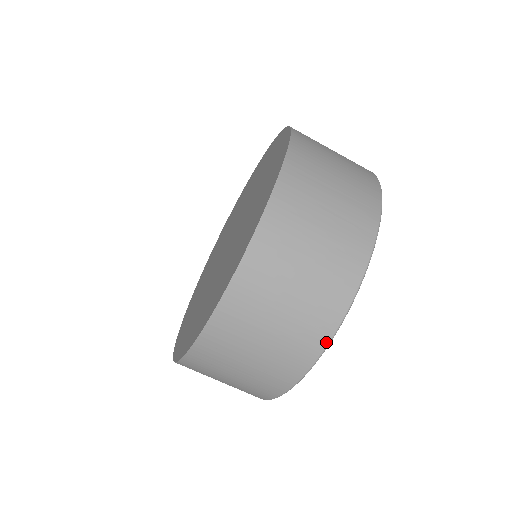
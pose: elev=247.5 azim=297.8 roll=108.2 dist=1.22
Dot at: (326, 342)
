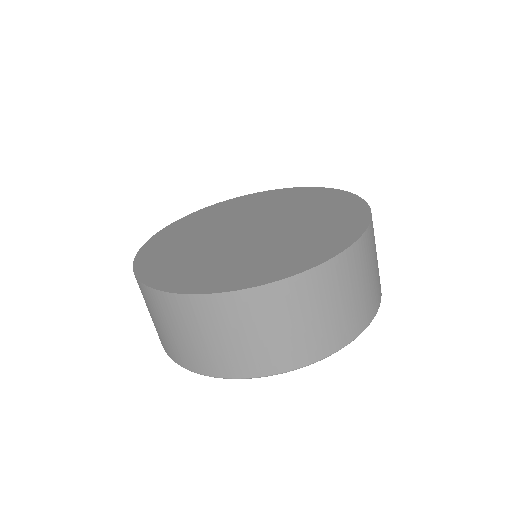
Dot at: (294, 368)
